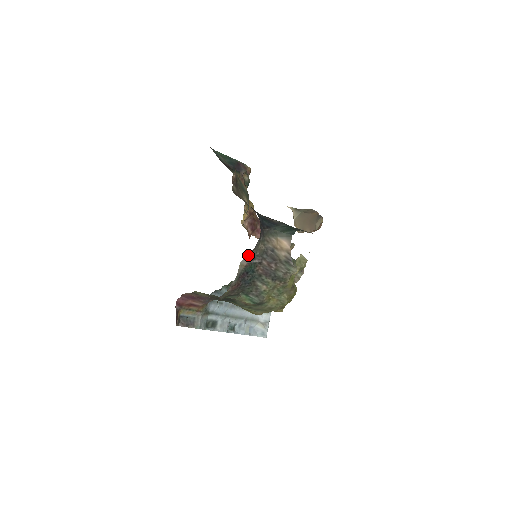
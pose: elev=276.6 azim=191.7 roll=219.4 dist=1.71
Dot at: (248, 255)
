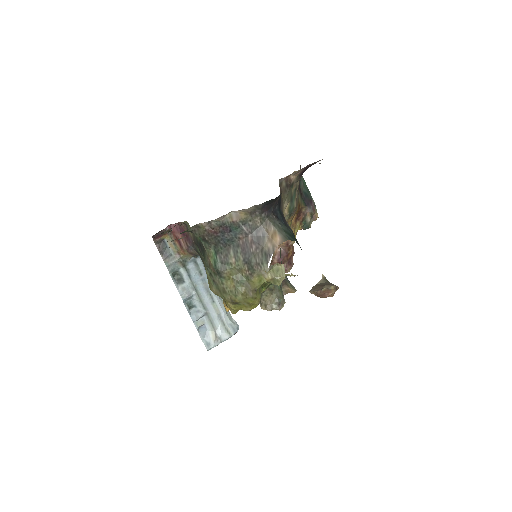
Dot at: (242, 214)
